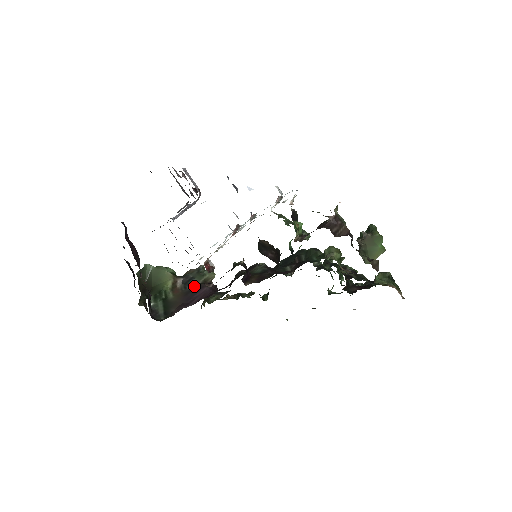
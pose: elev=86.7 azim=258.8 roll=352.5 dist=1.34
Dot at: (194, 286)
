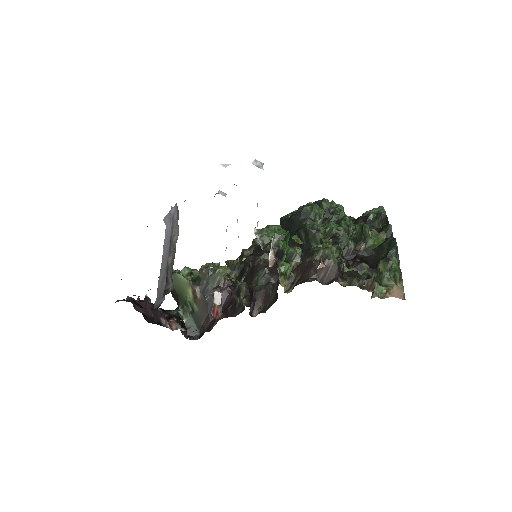
Dot at: (211, 294)
